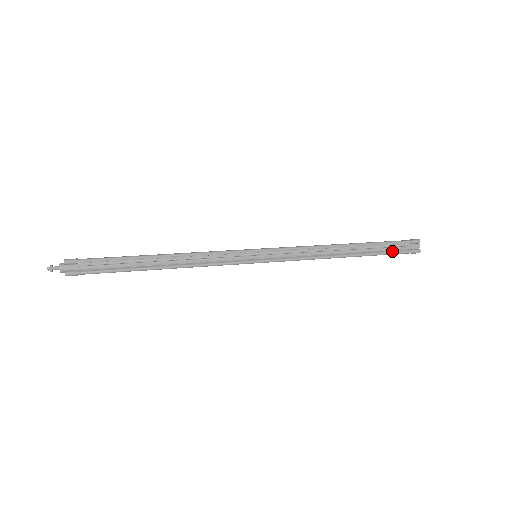
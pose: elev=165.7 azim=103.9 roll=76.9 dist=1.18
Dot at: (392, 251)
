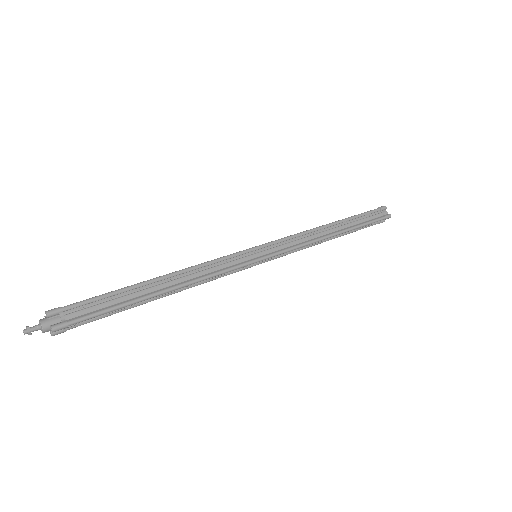
Dot at: (365, 227)
